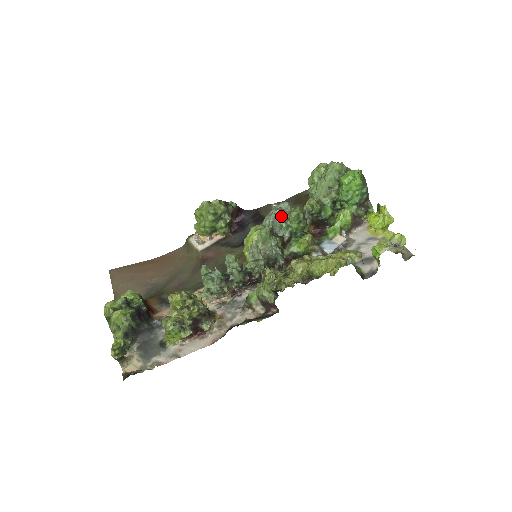
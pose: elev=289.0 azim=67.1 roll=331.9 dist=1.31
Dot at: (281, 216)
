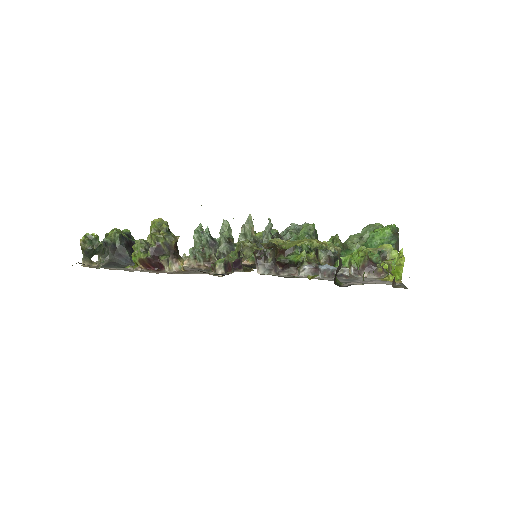
Dot at: (296, 229)
